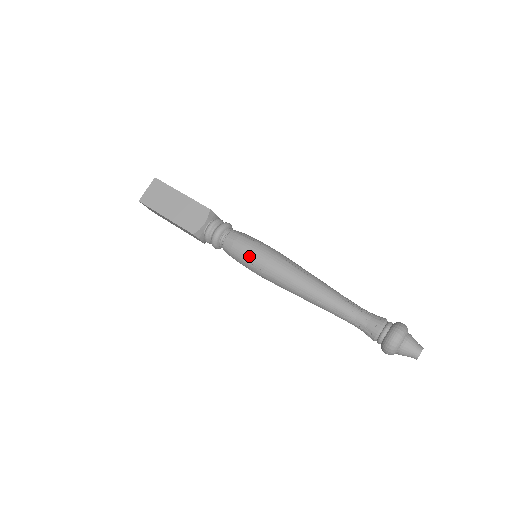
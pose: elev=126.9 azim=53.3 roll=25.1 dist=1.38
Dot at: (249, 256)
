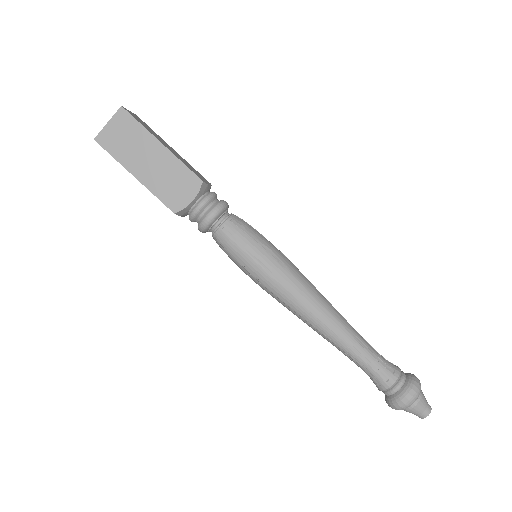
Dot at: (249, 263)
